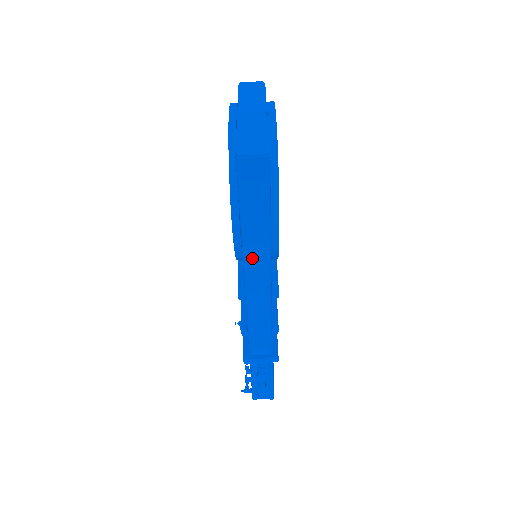
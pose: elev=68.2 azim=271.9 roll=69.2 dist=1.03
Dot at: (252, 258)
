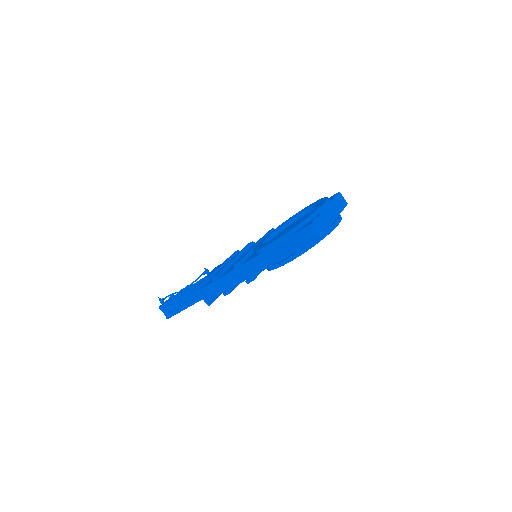
Dot at: (263, 259)
